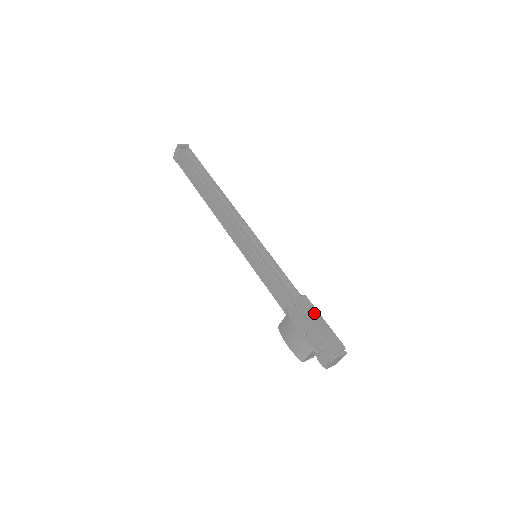
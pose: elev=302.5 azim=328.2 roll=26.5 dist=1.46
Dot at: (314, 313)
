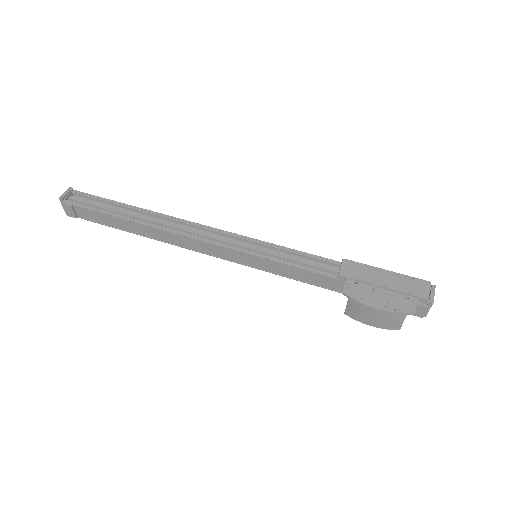
Dot at: (370, 272)
